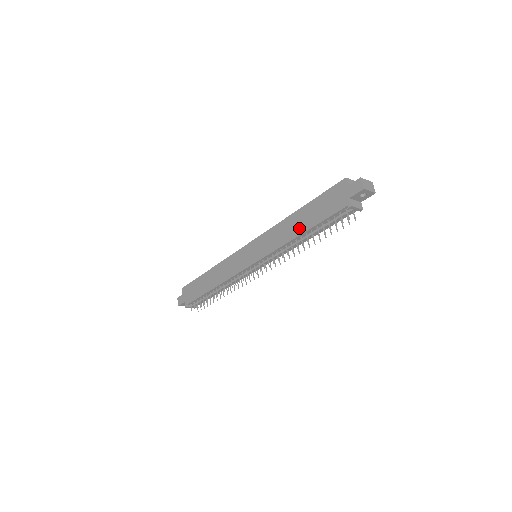
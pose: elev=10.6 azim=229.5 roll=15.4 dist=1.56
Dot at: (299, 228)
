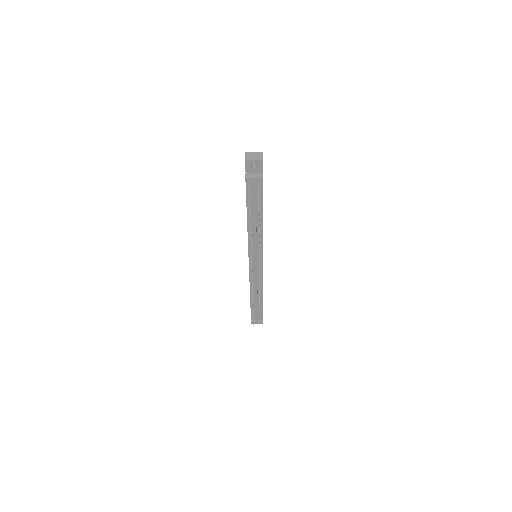
Dot at: occluded
